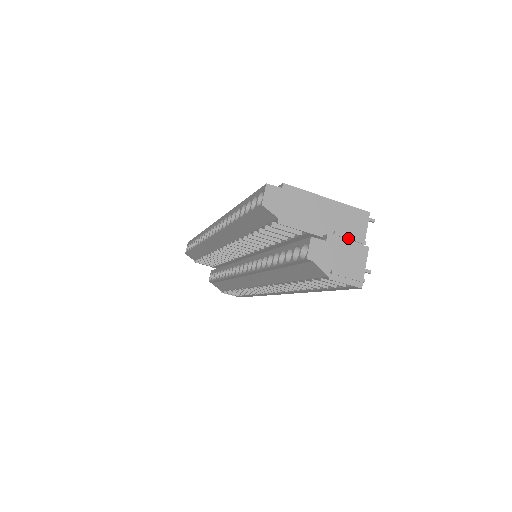
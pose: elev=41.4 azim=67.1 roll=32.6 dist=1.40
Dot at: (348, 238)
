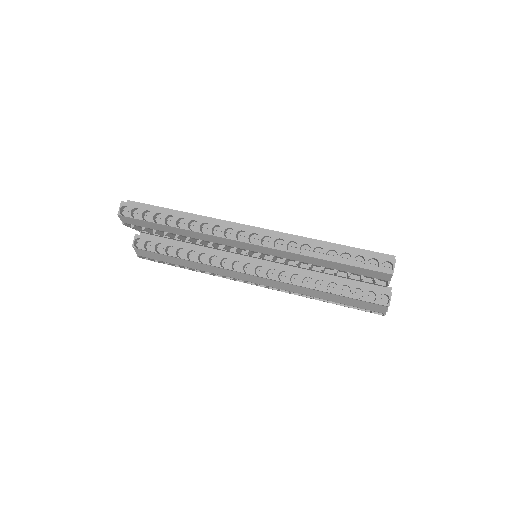
Dot at: occluded
